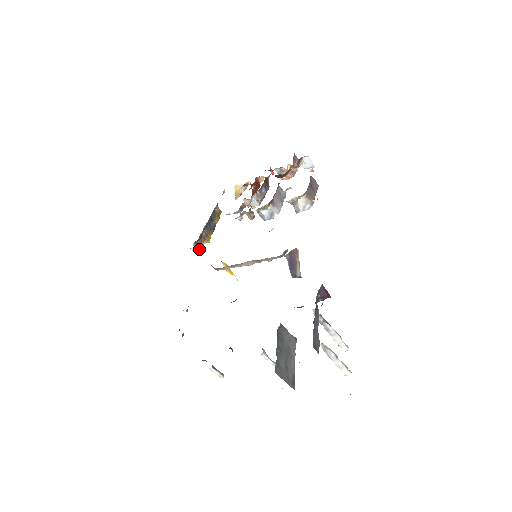
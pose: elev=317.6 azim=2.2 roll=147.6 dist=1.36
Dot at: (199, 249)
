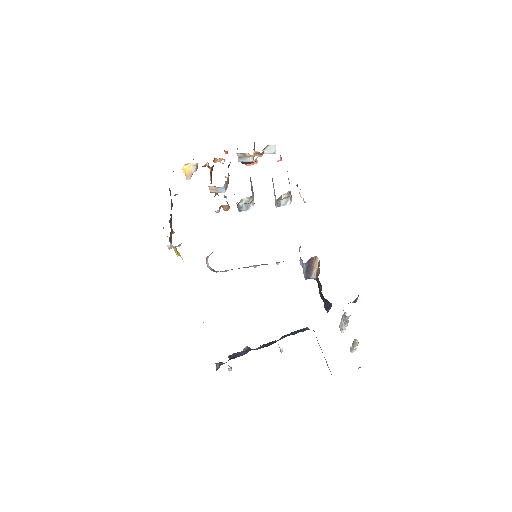
Dot at: (178, 246)
